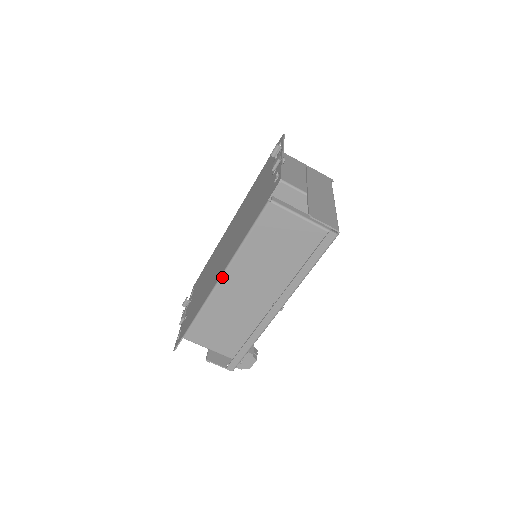
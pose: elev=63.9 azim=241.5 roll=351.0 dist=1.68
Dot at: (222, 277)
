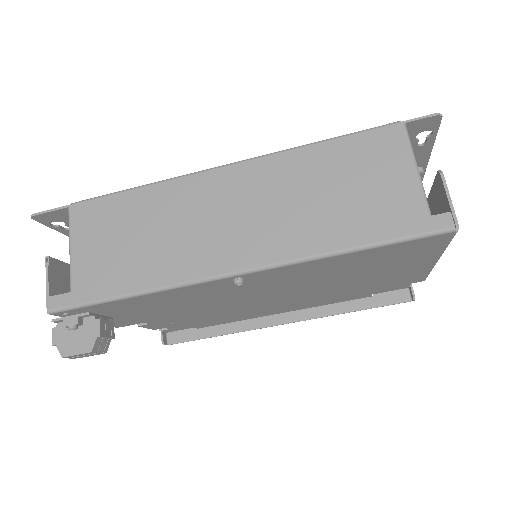
Dot at: (226, 165)
